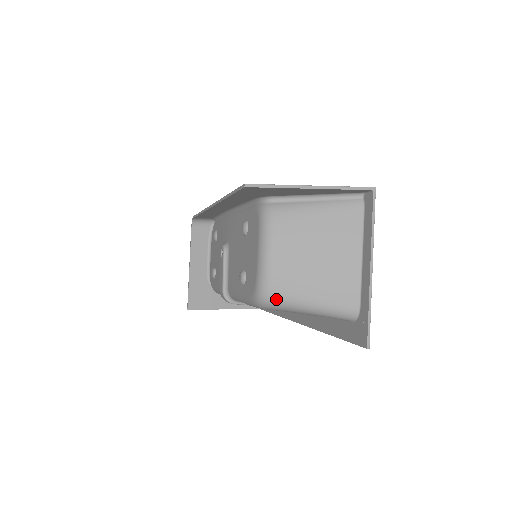
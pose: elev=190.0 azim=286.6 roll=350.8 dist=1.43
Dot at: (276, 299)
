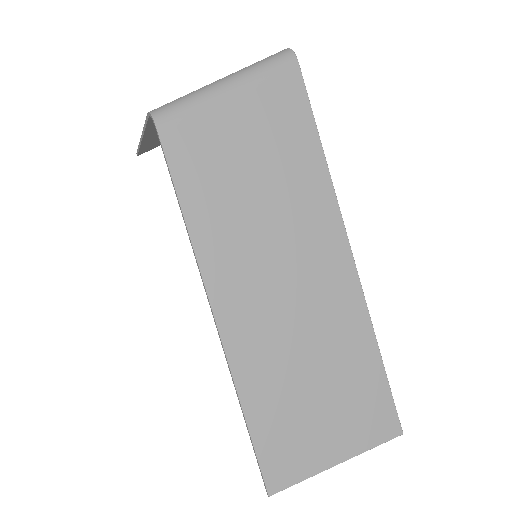
Dot at: occluded
